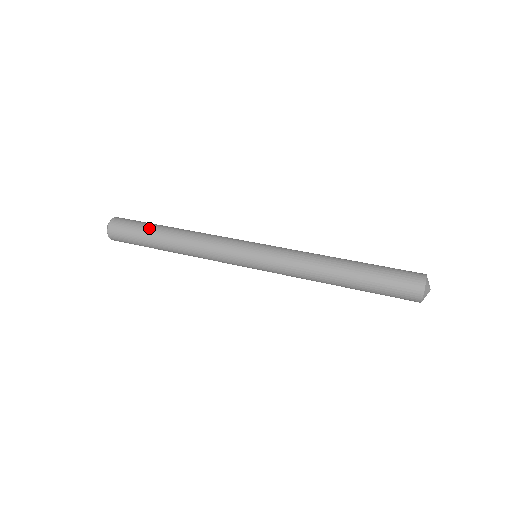
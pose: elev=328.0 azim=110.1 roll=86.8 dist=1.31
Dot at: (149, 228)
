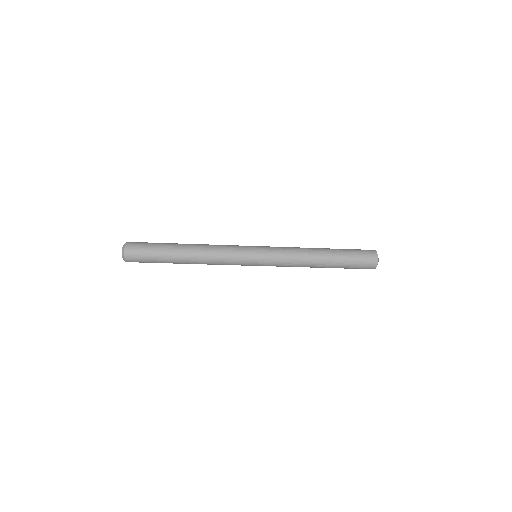
Dot at: occluded
